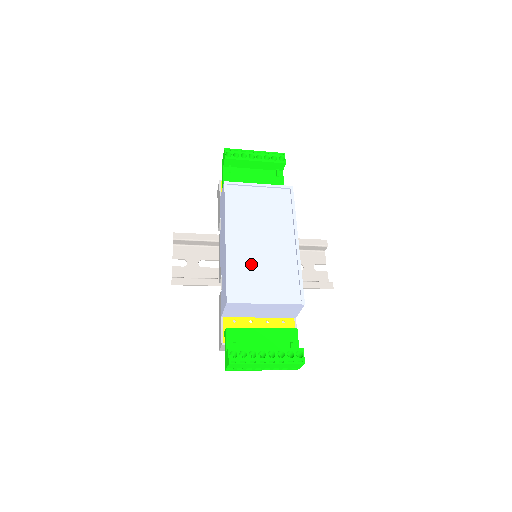
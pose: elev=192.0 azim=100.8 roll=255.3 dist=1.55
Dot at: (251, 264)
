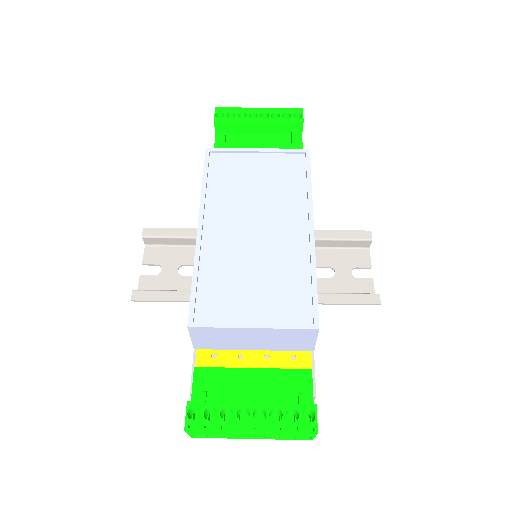
Dot at: (234, 265)
